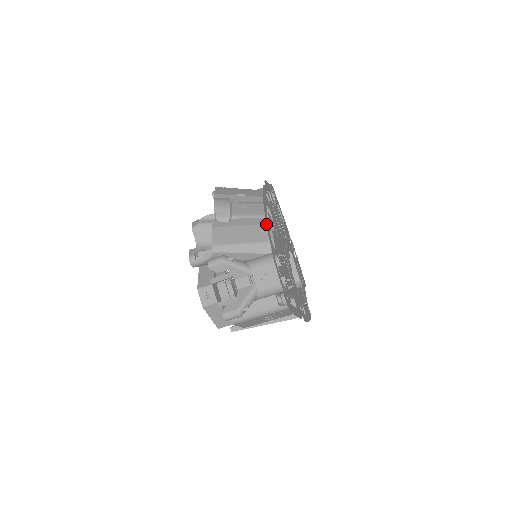
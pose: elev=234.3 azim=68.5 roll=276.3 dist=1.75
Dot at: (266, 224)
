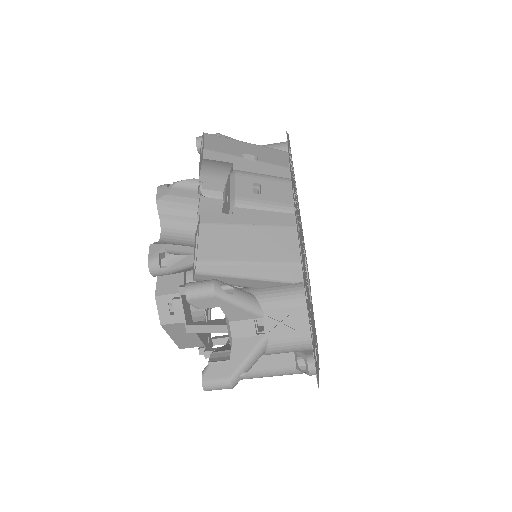
Dot at: (297, 230)
